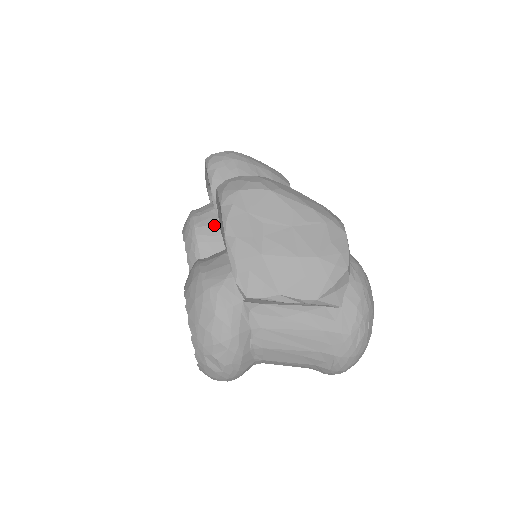
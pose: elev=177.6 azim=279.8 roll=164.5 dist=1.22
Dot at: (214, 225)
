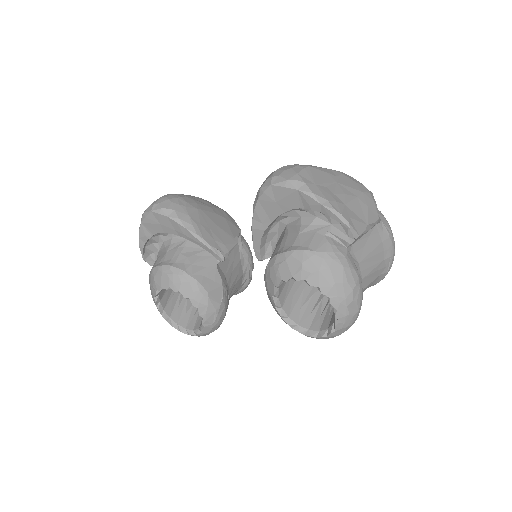
Dot at: (197, 260)
